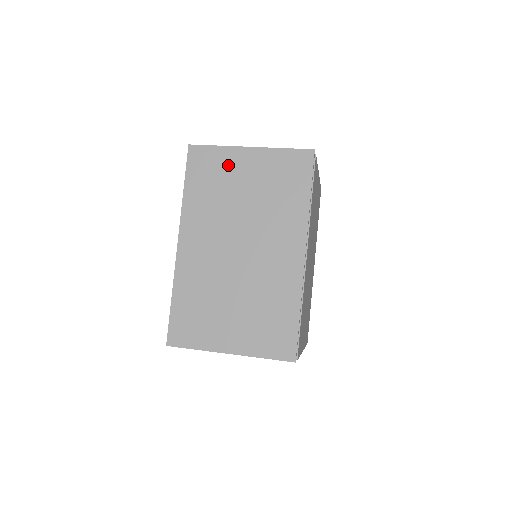
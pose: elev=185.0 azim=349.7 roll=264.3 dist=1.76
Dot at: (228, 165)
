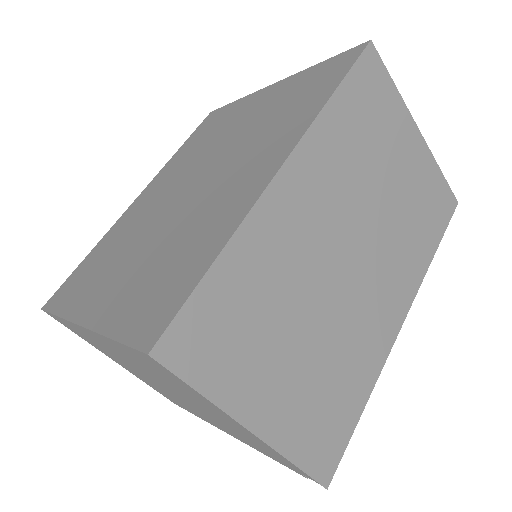
Dot at: (393, 125)
